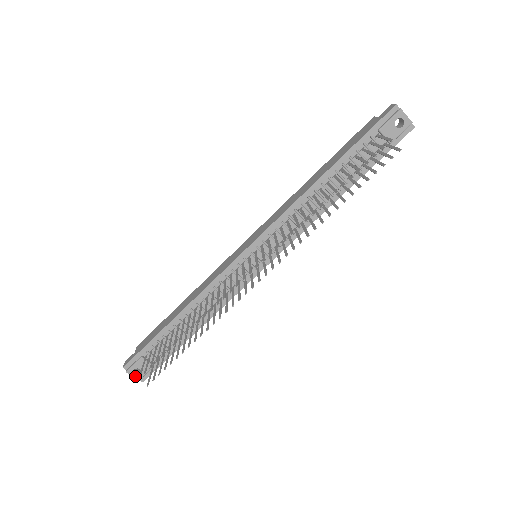
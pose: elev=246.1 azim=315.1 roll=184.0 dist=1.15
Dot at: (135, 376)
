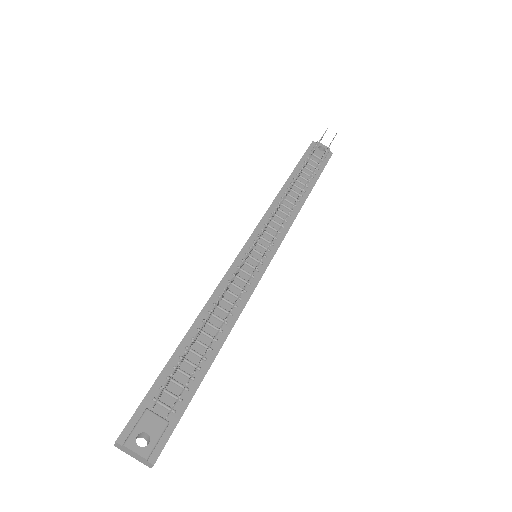
Dot at: (140, 450)
